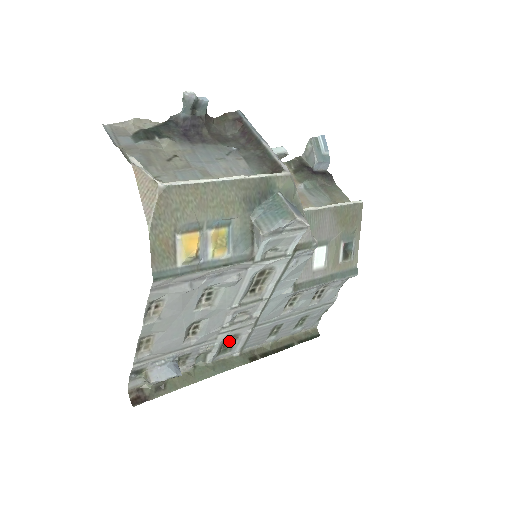
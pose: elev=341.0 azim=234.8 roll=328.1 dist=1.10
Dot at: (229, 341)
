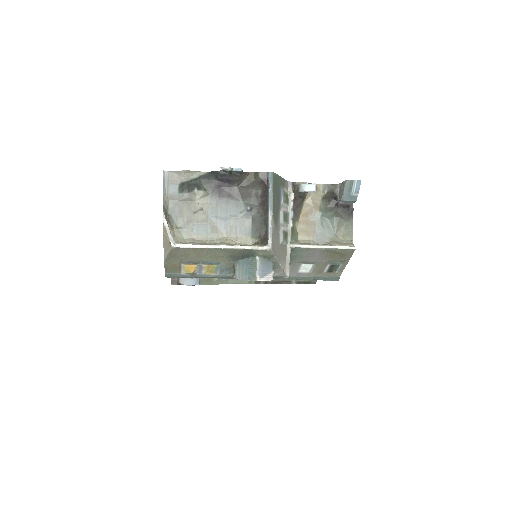
Dot at: occluded
